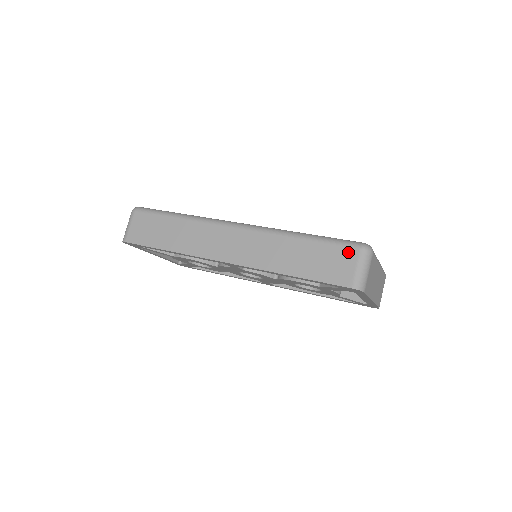
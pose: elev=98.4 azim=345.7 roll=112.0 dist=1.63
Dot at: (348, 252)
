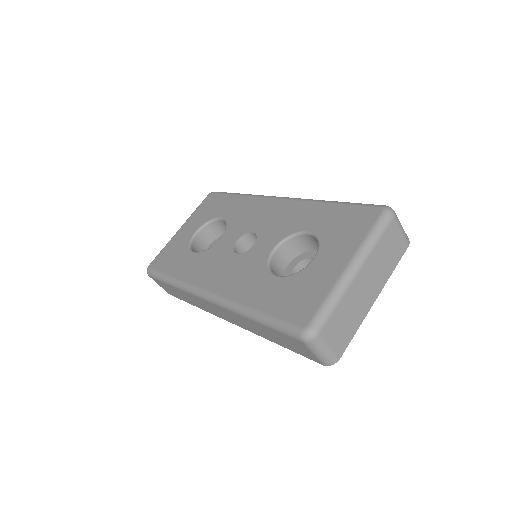
Dot at: (295, 341)
